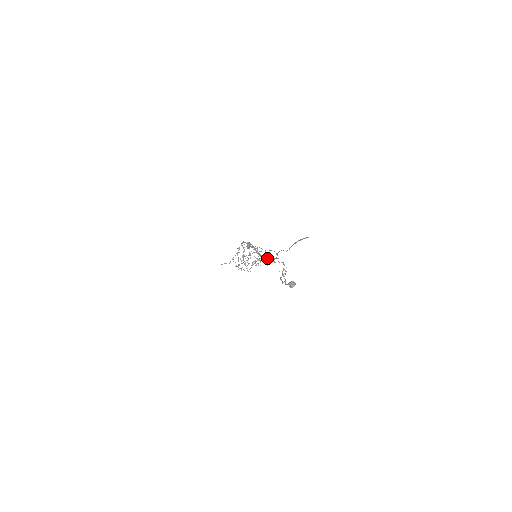
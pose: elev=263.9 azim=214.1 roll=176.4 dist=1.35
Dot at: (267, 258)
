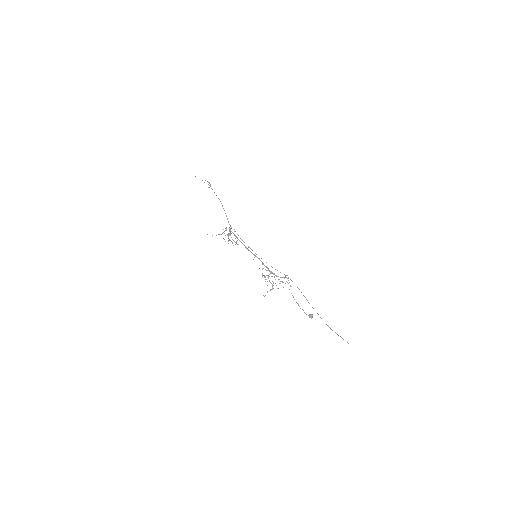
Dot at: (277, 276)
